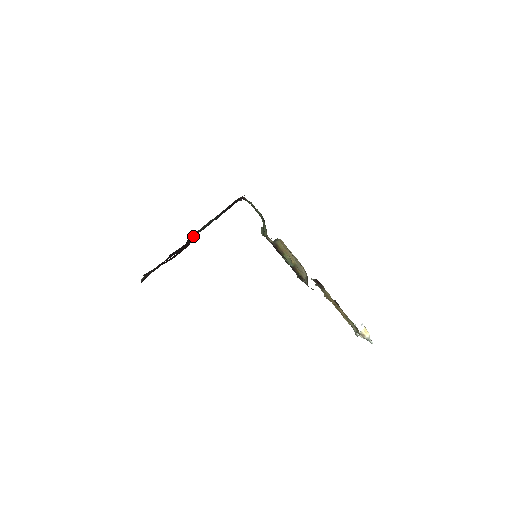
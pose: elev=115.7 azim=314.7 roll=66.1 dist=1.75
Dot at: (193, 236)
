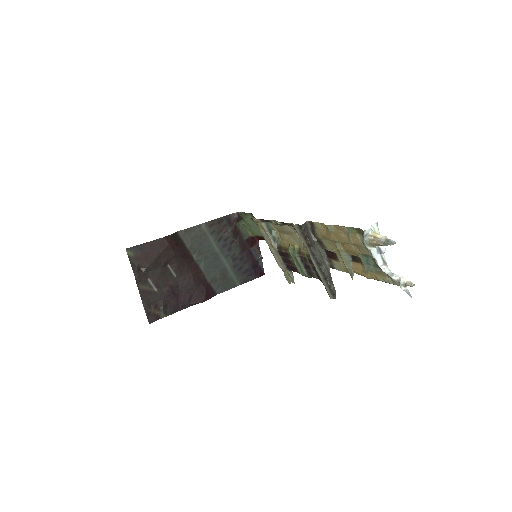
Dot at: (206, 278)
